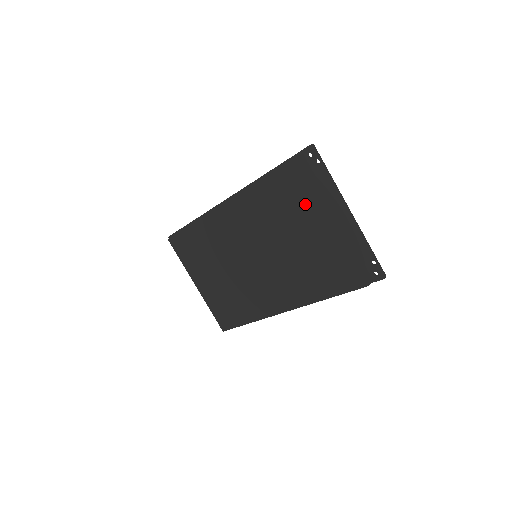
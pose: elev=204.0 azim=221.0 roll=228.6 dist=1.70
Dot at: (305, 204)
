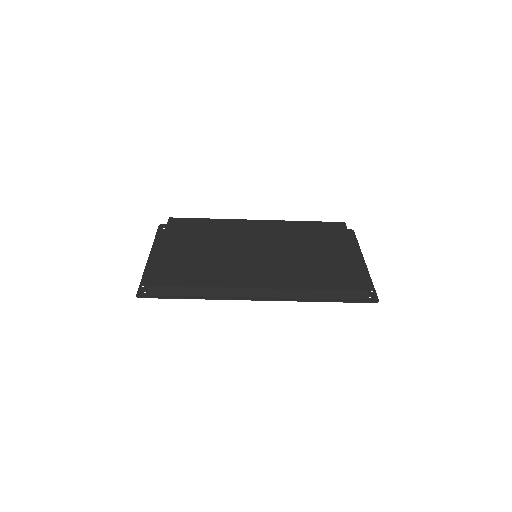
Dot at: (337, 239)
